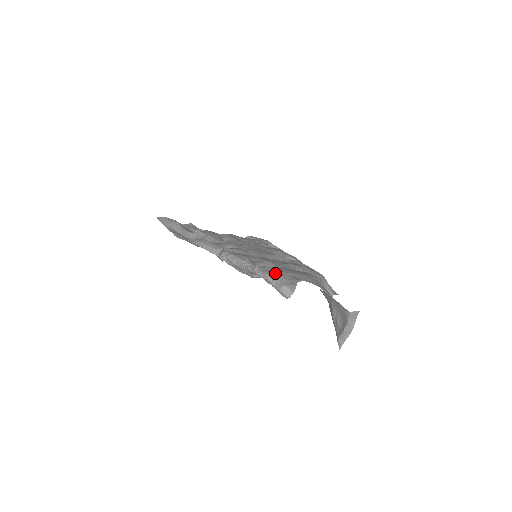
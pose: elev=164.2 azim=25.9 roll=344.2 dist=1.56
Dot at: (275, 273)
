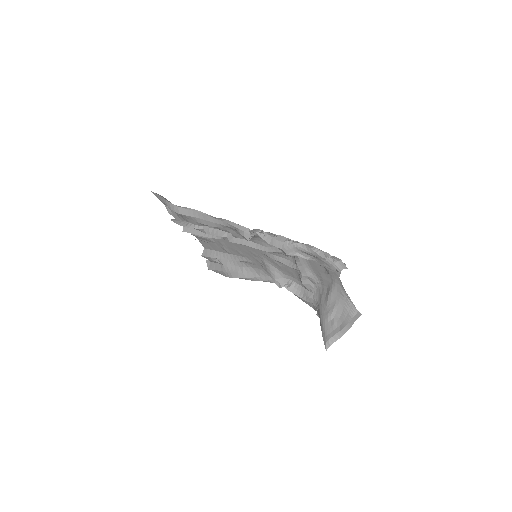
Dot at: occluded
